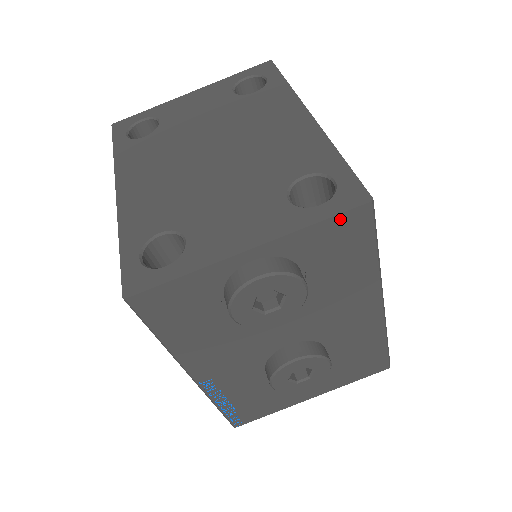
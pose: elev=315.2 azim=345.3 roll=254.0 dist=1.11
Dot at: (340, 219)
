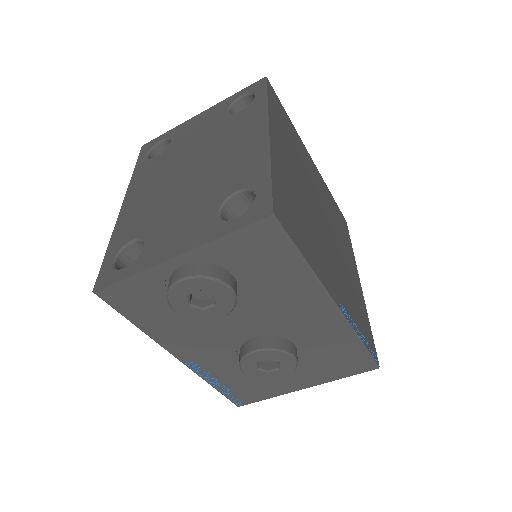
Dot at: (247, 231)
